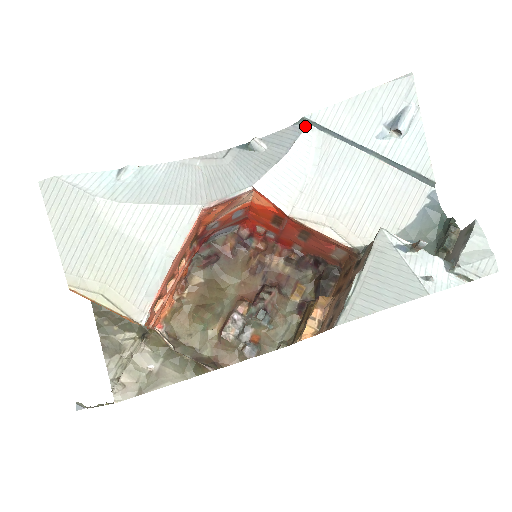
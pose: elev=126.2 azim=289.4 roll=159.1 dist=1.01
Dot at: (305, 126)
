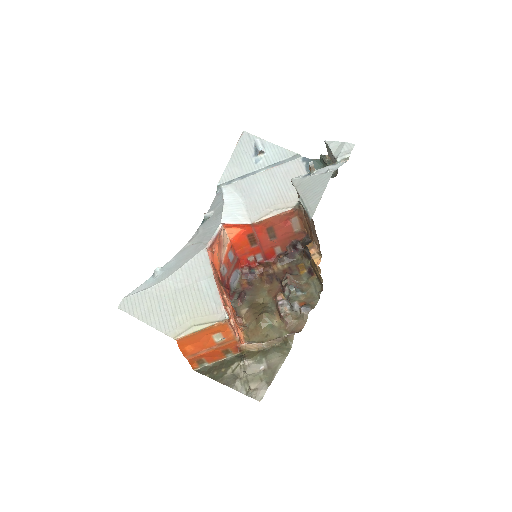
Dot at: (221, 188)
